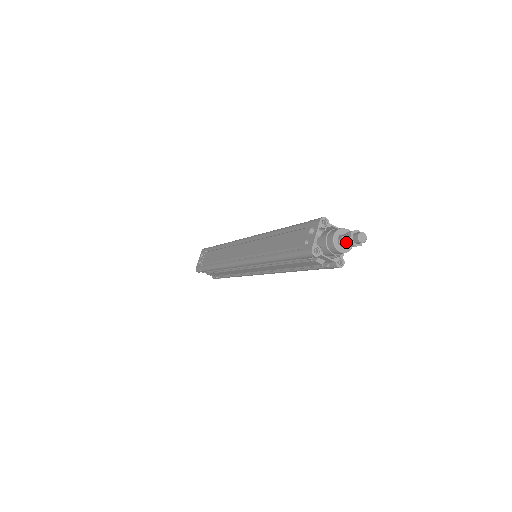
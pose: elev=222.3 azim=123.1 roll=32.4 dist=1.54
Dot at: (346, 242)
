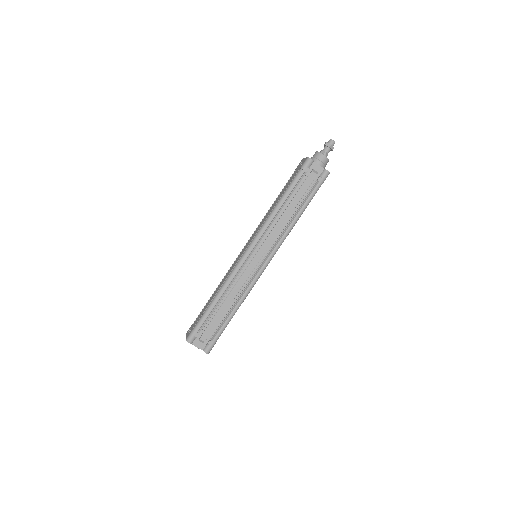
Dot at: (325, 149)
